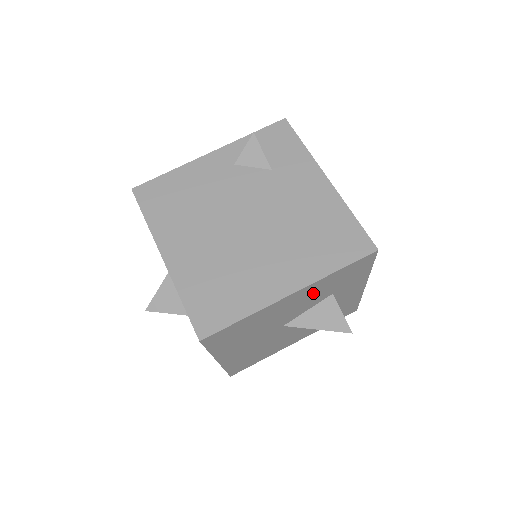
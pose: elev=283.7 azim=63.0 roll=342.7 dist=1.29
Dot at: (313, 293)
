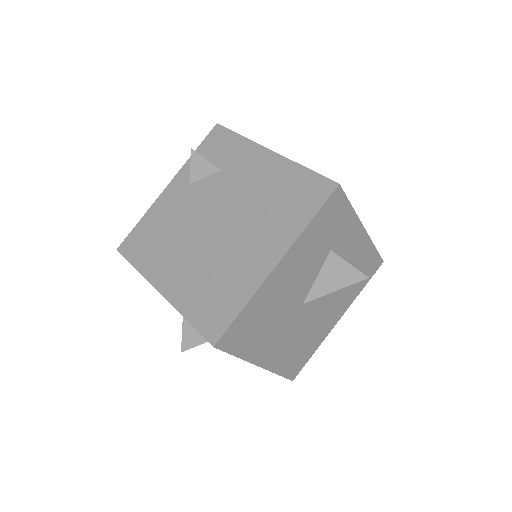
Dot at: (304, 256)
